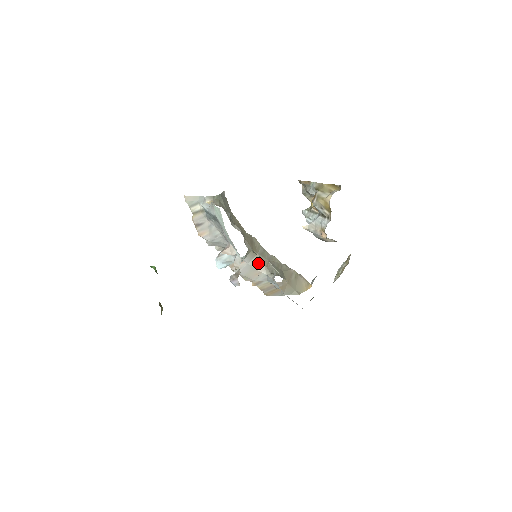
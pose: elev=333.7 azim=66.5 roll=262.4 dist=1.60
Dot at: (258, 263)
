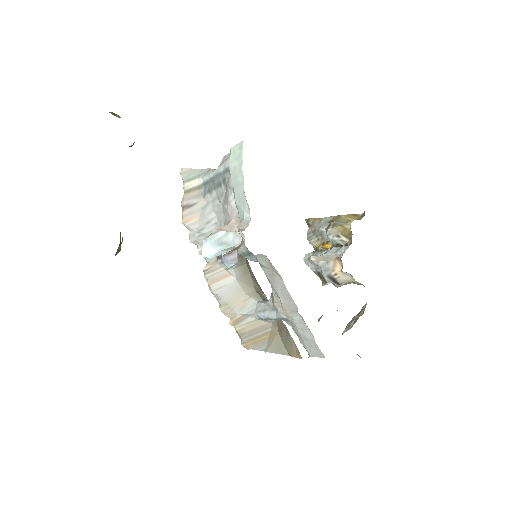
Dot at: (248, 285)
